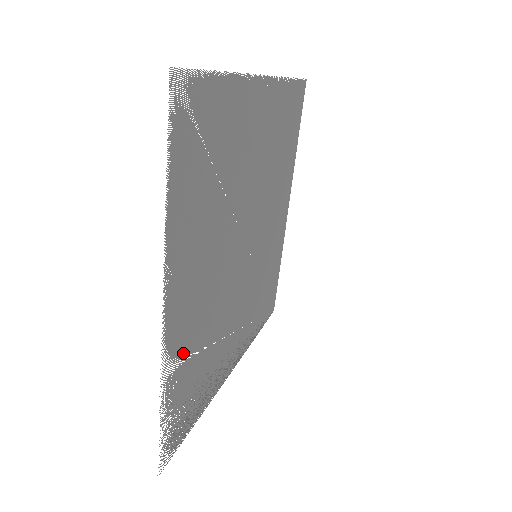
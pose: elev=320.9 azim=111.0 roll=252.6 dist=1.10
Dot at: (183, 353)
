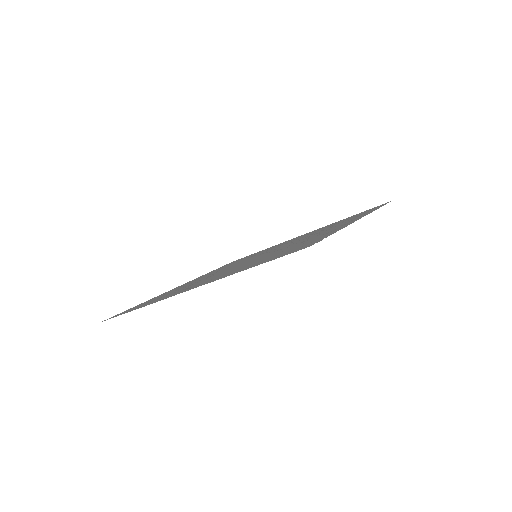
Dot at: occluded
